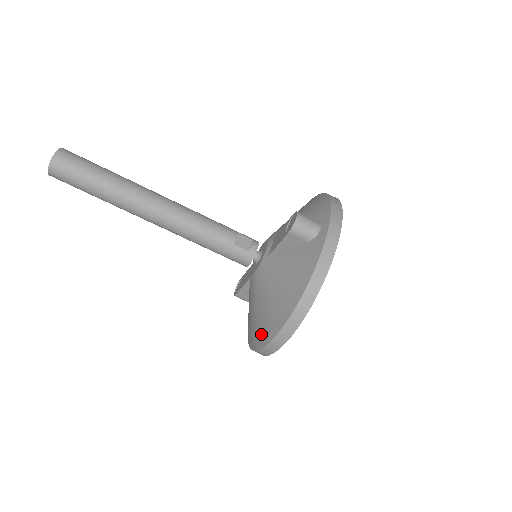
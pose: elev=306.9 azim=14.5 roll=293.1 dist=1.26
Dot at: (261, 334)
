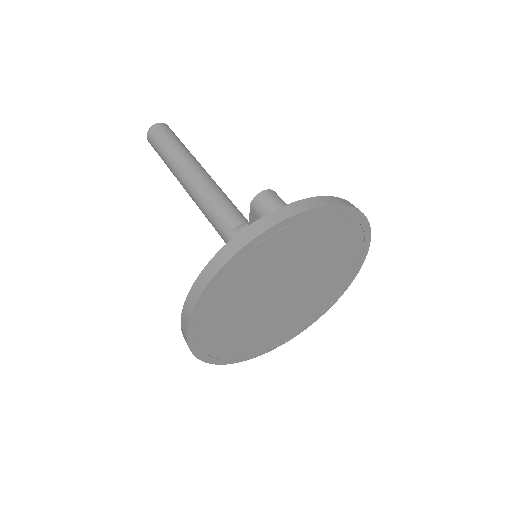
Dot at: occluded
